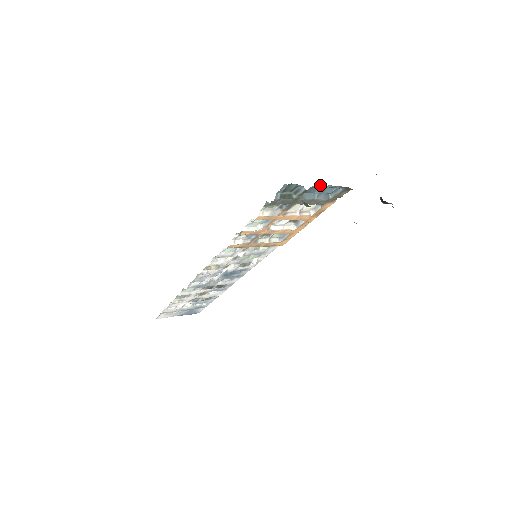
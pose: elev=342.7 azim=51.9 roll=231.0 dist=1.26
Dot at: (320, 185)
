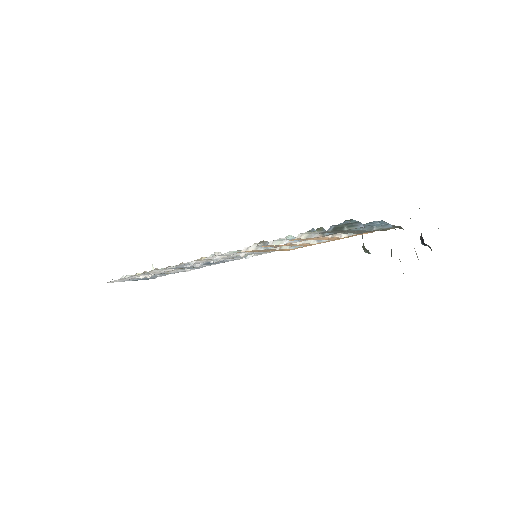
Dot at: occluded
